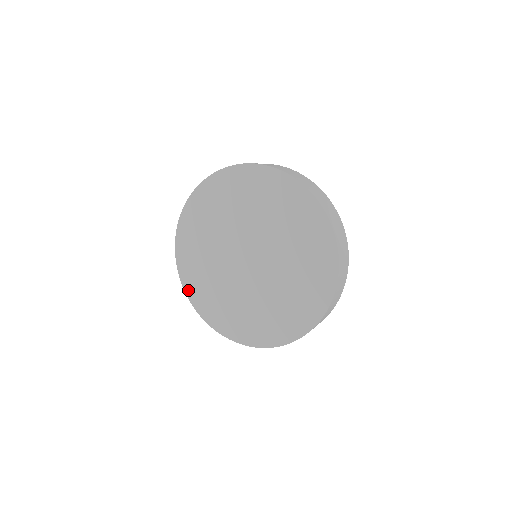
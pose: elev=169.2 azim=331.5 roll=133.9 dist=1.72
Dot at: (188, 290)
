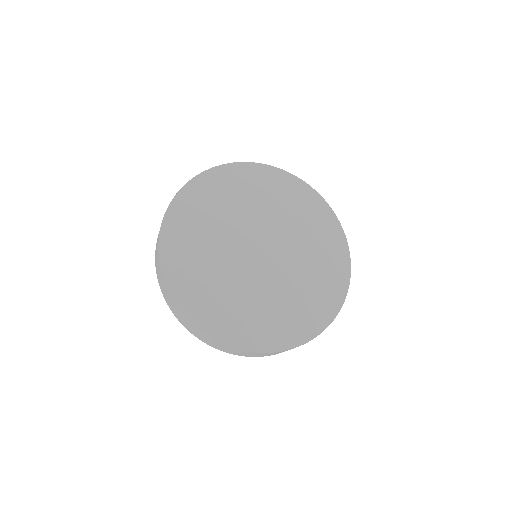
Dot at: (181, 299)
